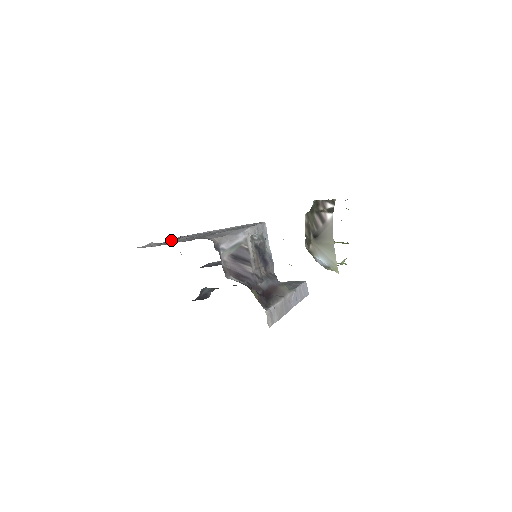
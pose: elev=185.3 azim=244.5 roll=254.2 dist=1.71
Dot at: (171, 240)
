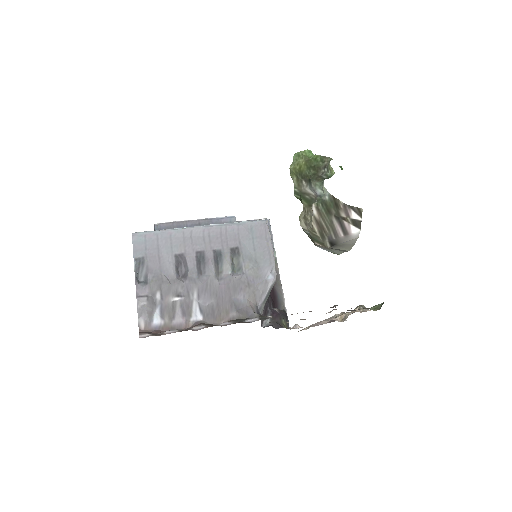
Dot at: (151, 273)
